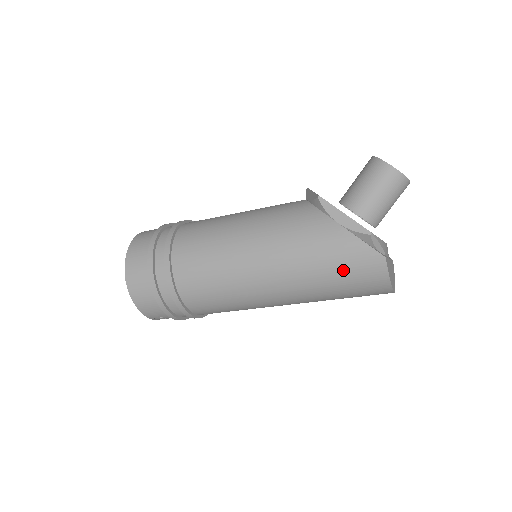
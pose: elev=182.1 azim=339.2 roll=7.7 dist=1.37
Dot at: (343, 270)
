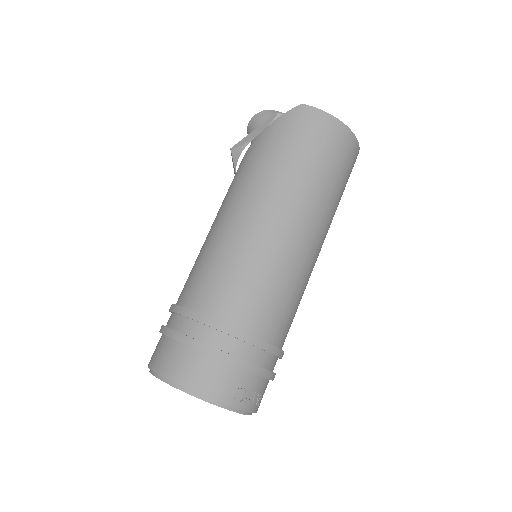
Dot at: (293, 141)
